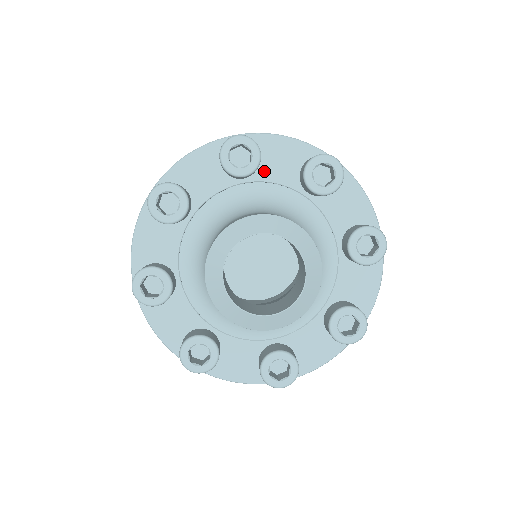
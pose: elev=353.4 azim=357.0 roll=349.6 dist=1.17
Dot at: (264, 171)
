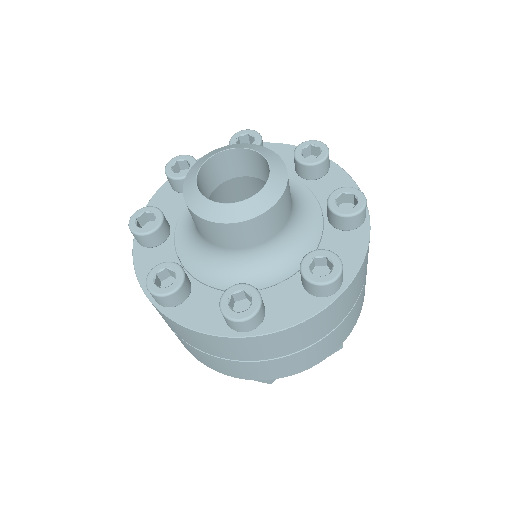
Dot at: occluded
